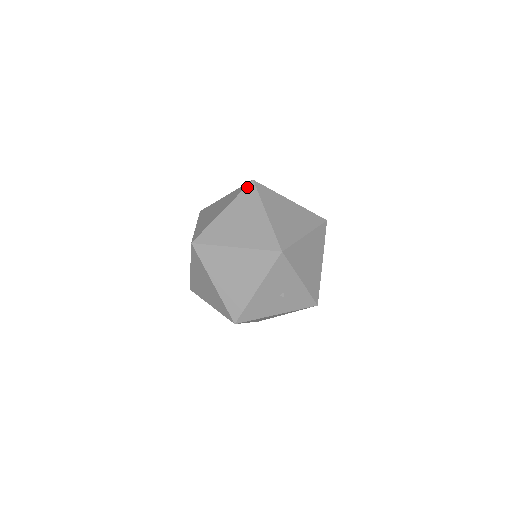
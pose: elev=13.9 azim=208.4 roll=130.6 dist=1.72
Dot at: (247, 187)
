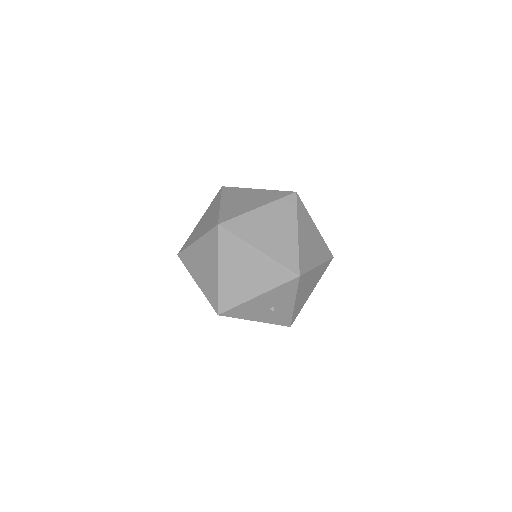
Dot at: (289, 196)
